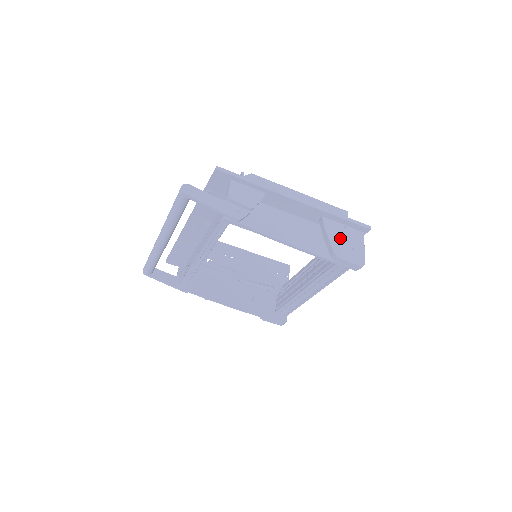
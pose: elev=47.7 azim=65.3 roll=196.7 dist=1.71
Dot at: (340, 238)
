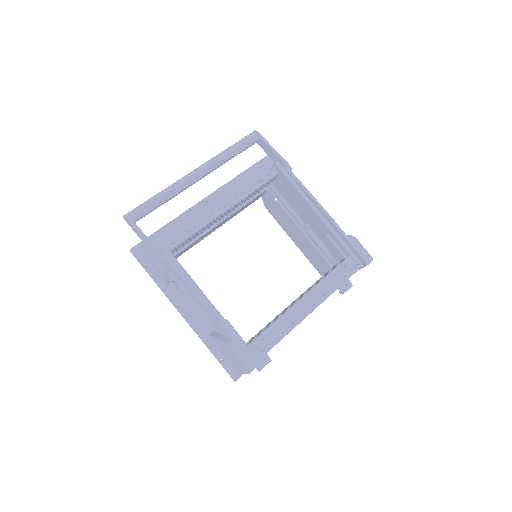
Dot at: occluded
